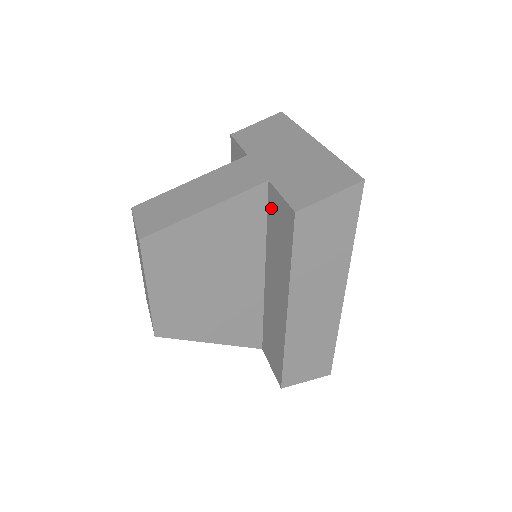
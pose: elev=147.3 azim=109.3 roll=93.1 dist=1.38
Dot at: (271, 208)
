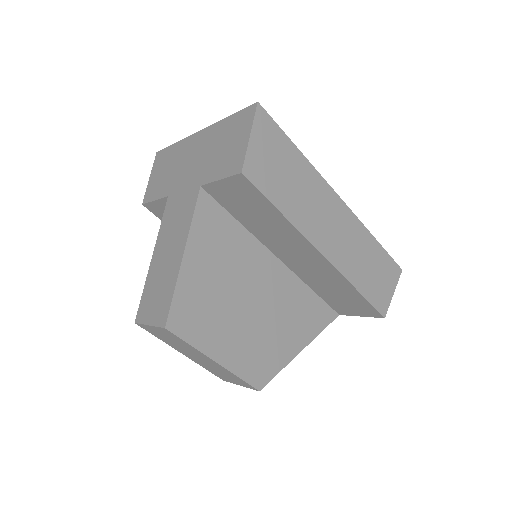
Dot at: (224, 202)
